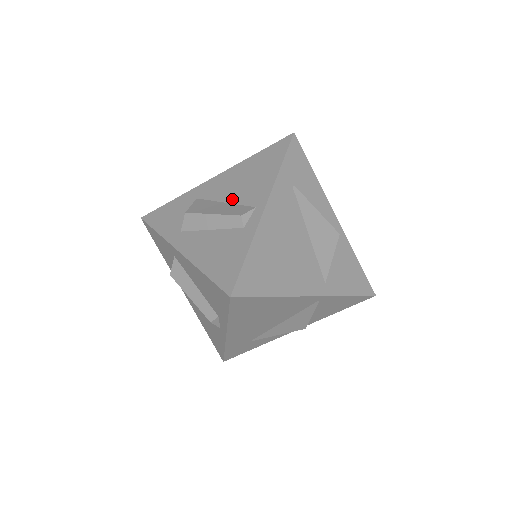
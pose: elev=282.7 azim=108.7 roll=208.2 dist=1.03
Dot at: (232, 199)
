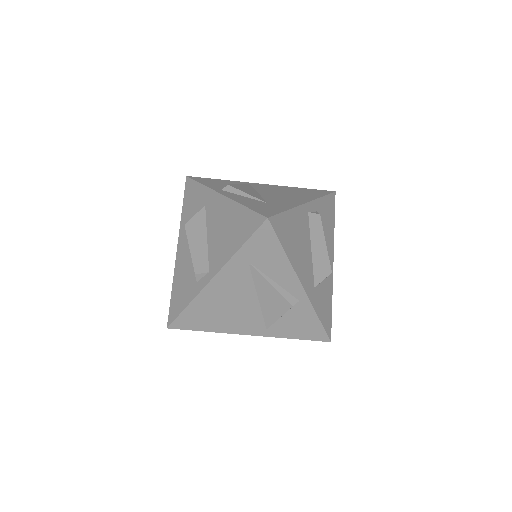
Dot at: (210, 241)
